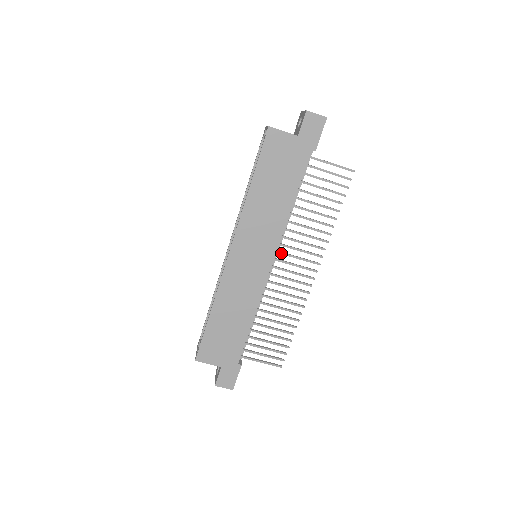
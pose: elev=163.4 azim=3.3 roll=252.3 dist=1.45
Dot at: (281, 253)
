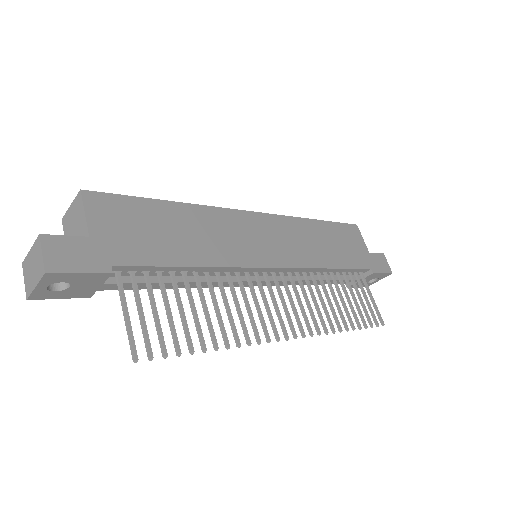
Dot at: (285, 279)
